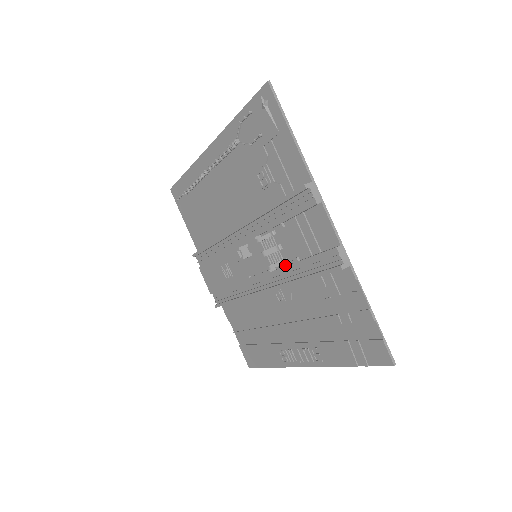
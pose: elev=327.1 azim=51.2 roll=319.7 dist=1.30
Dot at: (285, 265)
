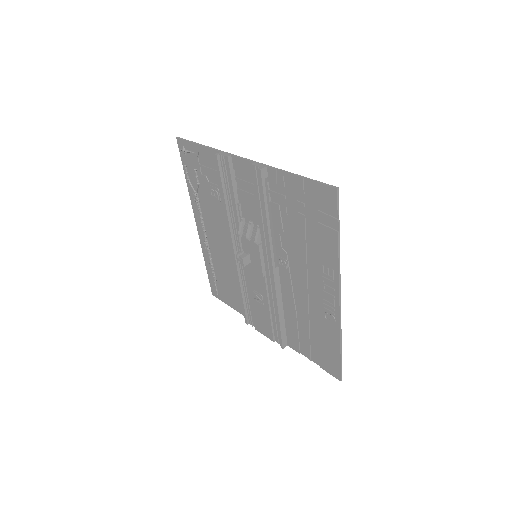
Dot at: (261, 230)
